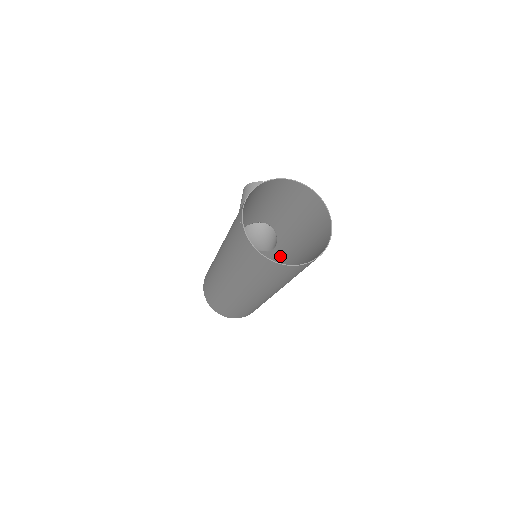
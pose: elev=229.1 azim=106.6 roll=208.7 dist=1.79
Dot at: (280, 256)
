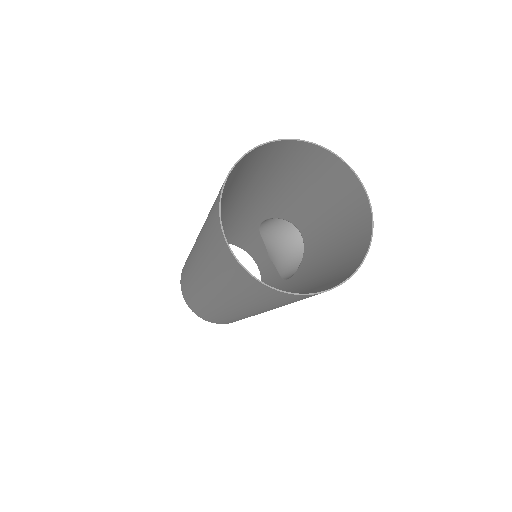
Dot at: occluded
